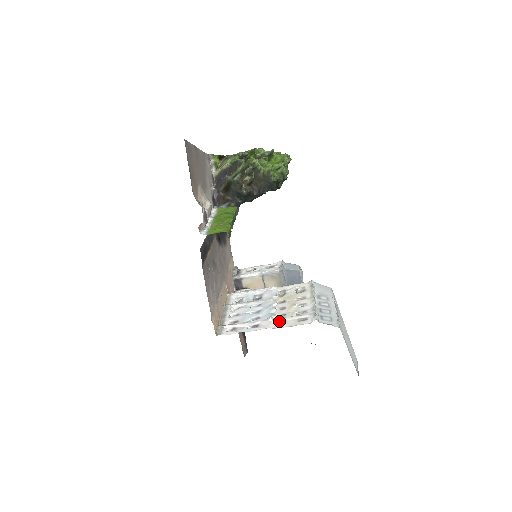
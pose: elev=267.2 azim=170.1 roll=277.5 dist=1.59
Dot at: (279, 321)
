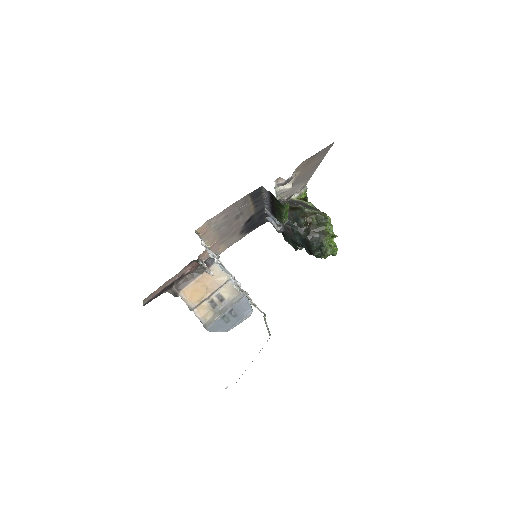
Dot at: occluded
